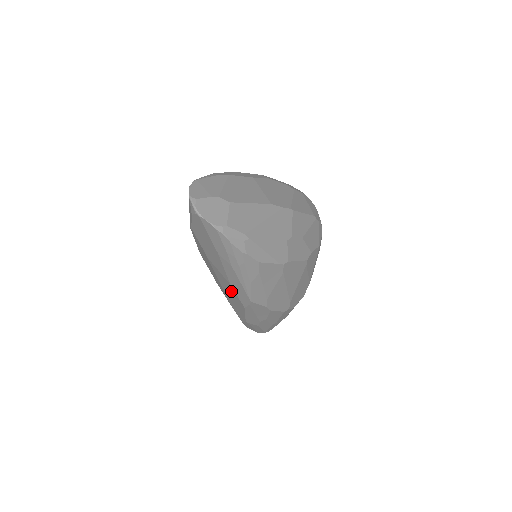
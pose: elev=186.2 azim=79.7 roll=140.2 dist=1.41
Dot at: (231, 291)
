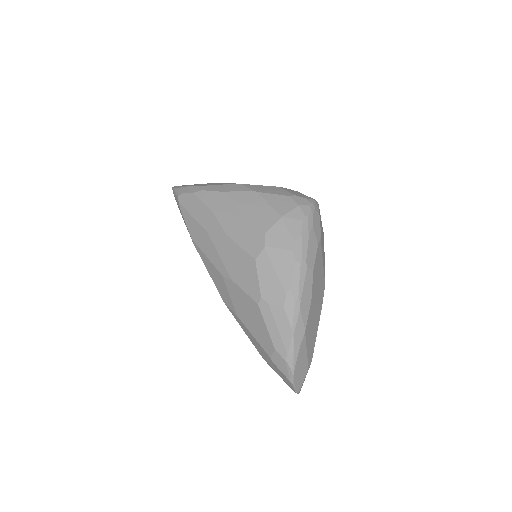
Dot at: occluded
